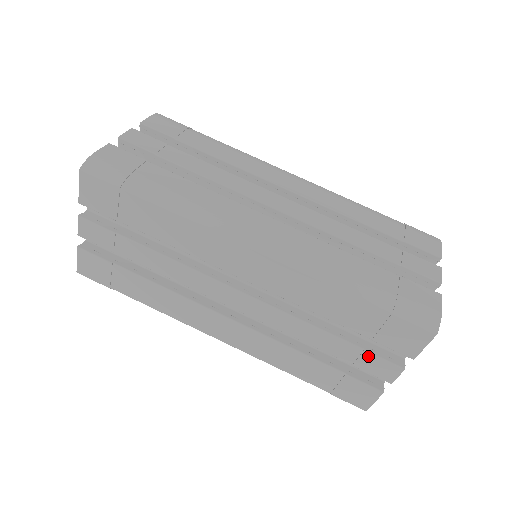
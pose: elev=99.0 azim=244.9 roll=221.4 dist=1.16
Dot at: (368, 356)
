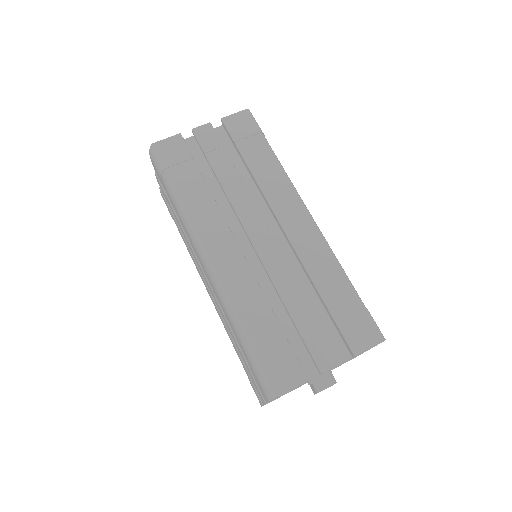
Dot at: (323, 336)
